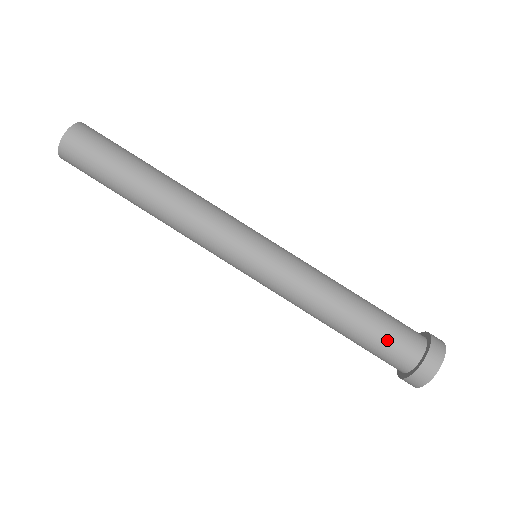
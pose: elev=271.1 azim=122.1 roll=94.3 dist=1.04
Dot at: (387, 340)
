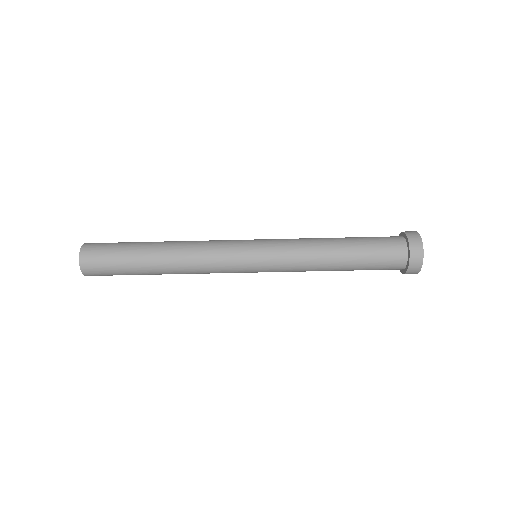
Dot at: (376, 267)
